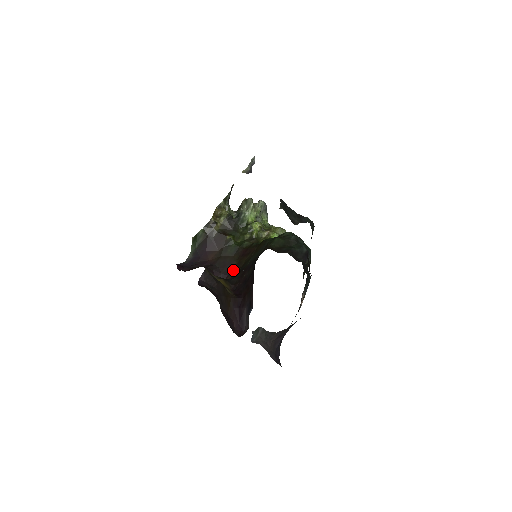
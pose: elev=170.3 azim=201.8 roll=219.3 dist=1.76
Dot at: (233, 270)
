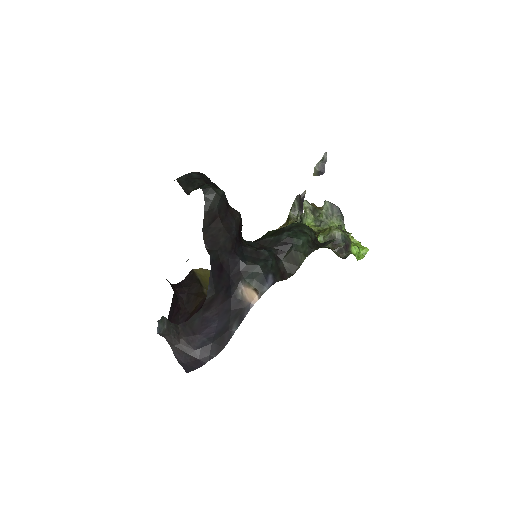
Dot at: occluded
